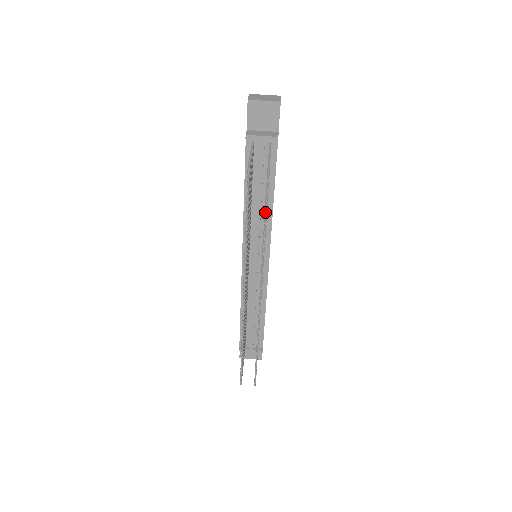
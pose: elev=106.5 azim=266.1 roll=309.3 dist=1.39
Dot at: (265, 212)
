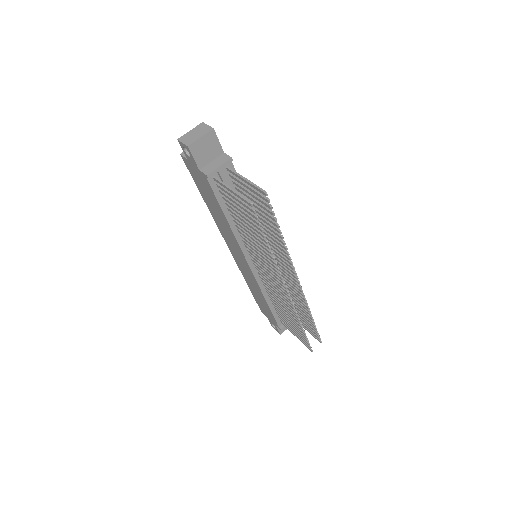
Dot at: (275, 223)
